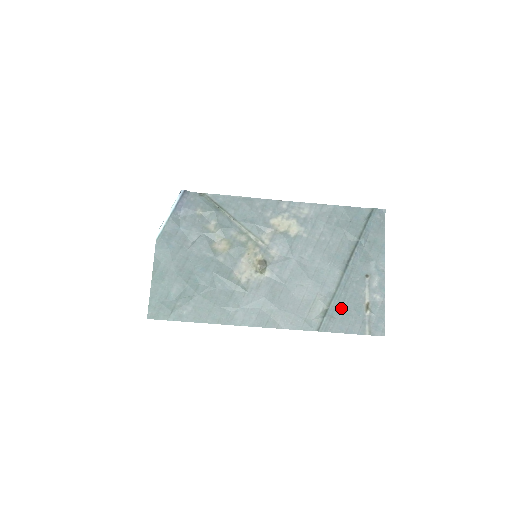
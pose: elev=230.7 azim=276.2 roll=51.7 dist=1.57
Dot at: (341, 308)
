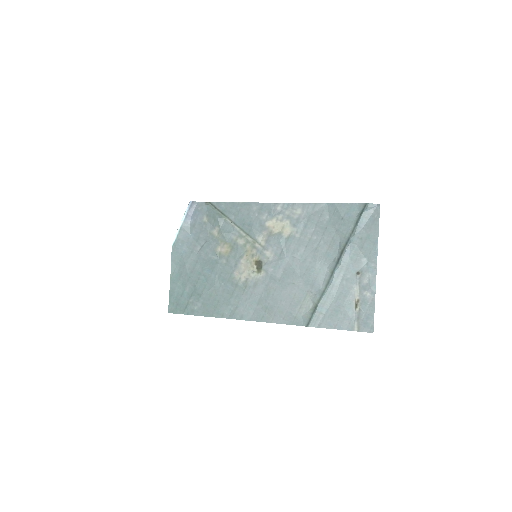
Dot at: (330, 305)
